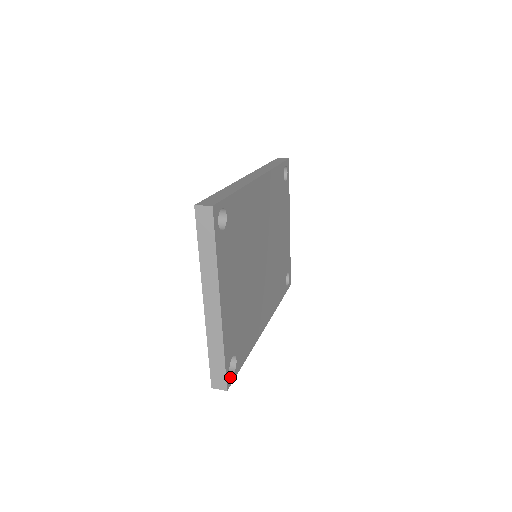
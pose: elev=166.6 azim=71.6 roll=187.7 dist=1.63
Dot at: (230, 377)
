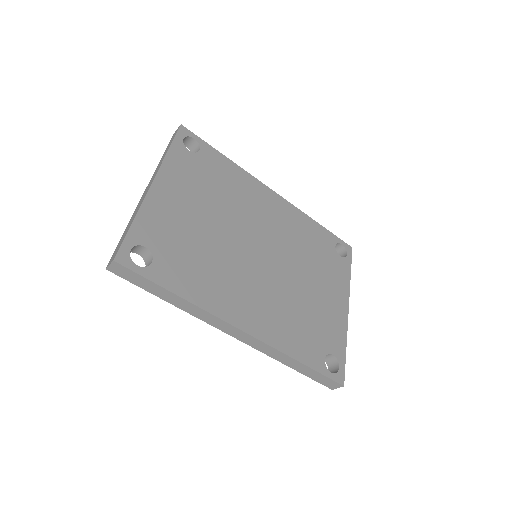
Dot at: (129, 258)
